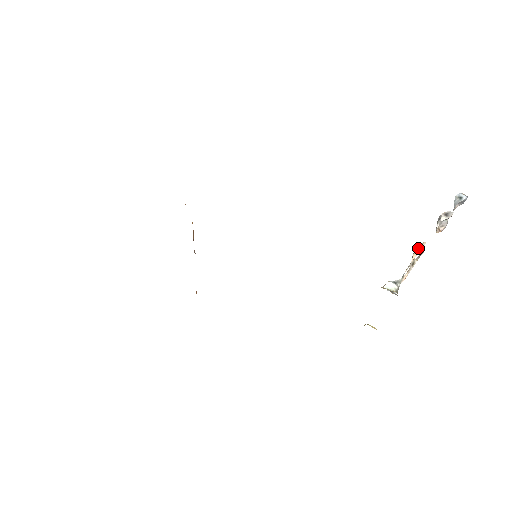
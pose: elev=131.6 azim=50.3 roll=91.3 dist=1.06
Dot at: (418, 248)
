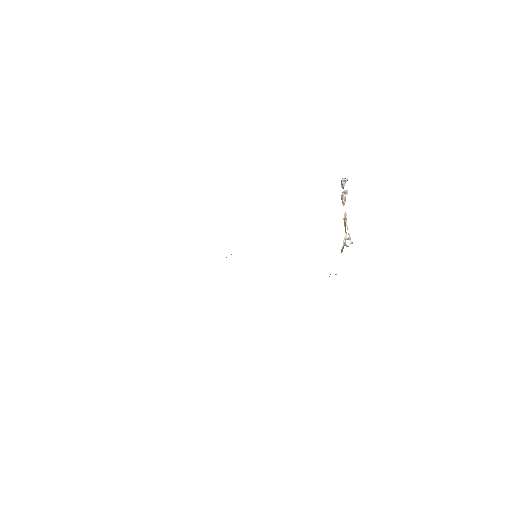
Dot at: (345, 217)
